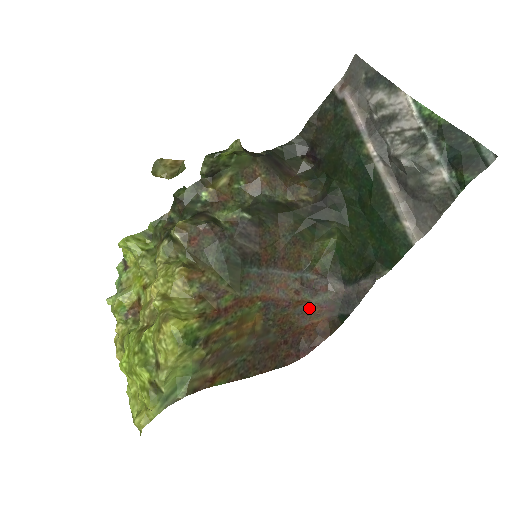
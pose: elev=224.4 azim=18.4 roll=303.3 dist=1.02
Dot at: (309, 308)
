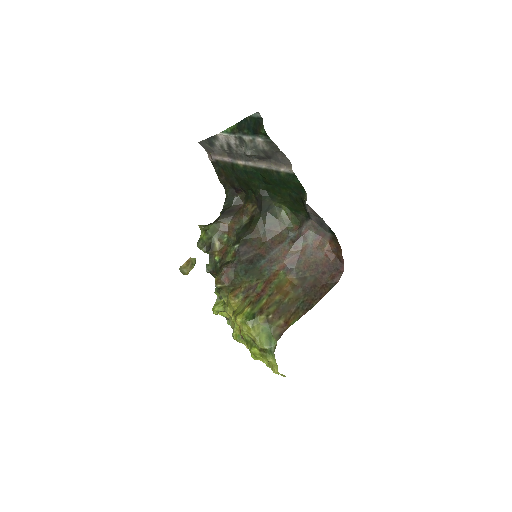
Dot at: (313, 247)
